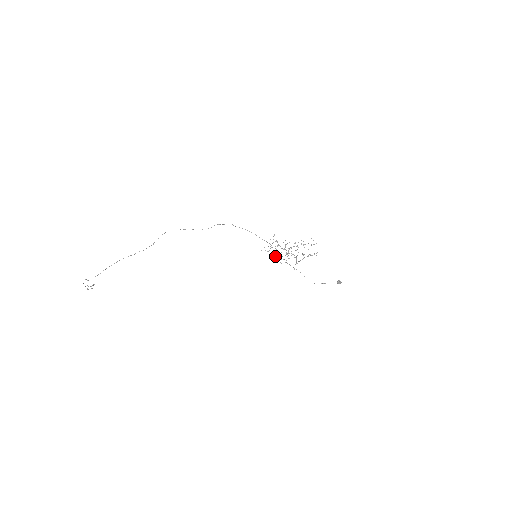
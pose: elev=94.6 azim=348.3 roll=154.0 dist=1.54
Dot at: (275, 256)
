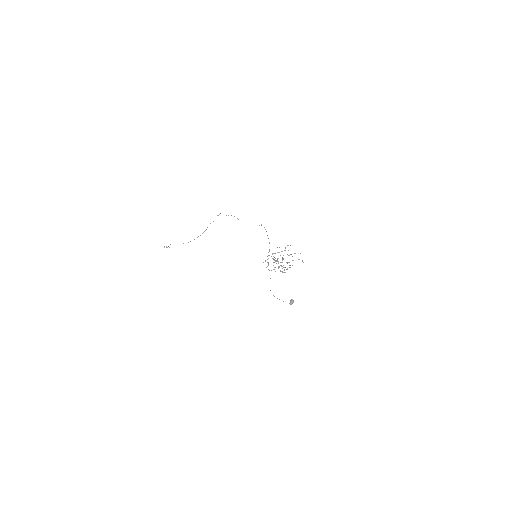
Dot at: occluded
